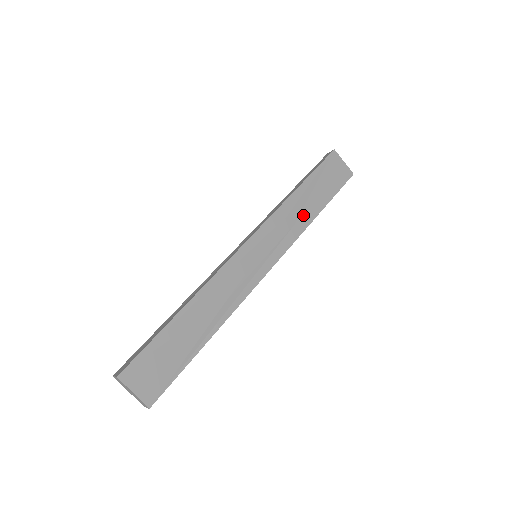
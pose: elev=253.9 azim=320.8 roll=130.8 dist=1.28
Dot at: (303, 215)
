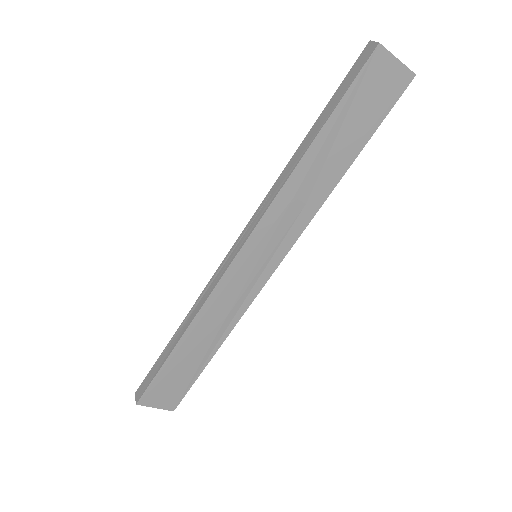
Dot at: (319, 185)
